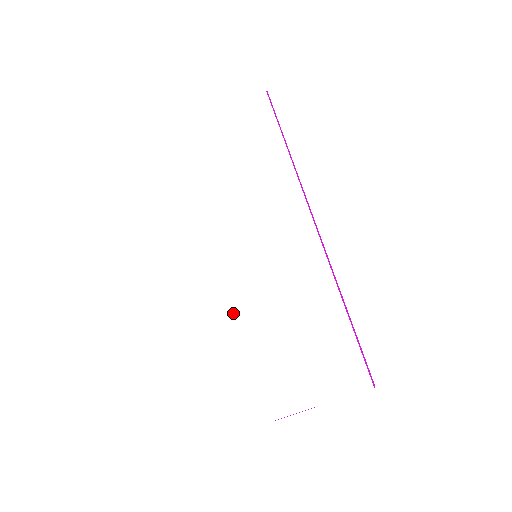
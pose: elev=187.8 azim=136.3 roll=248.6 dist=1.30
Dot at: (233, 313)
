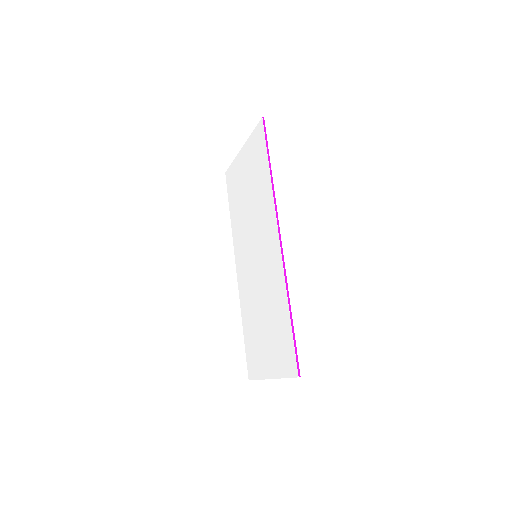
Dot at: (246, 295)
